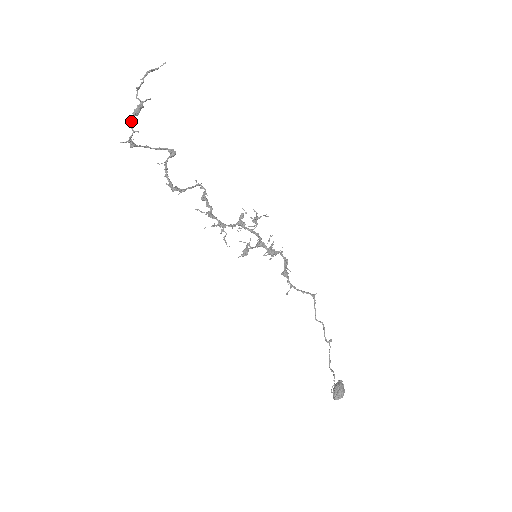
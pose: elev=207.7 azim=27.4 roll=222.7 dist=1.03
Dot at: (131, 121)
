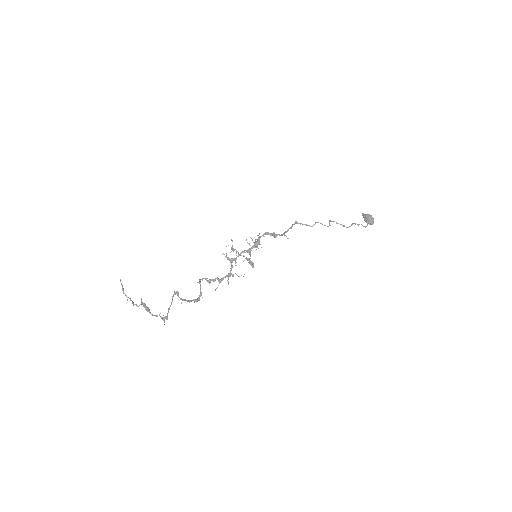
Dot at: occluded
